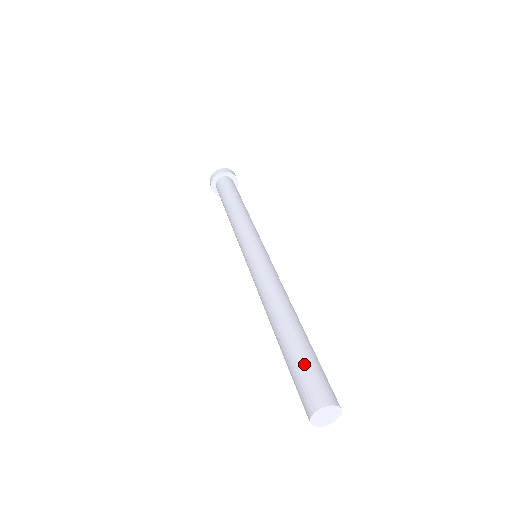
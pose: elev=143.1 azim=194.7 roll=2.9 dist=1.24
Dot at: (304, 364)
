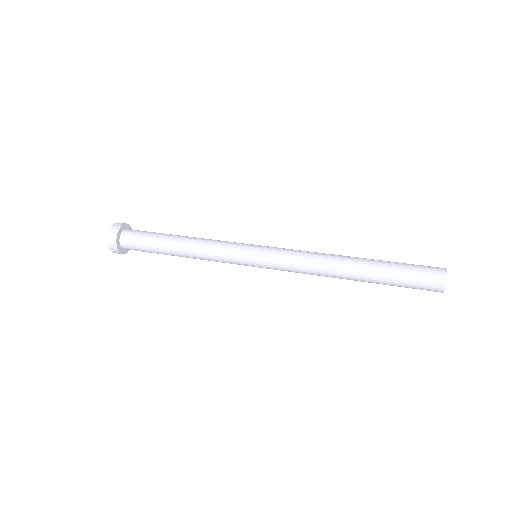
Dot at: (405, 263)
